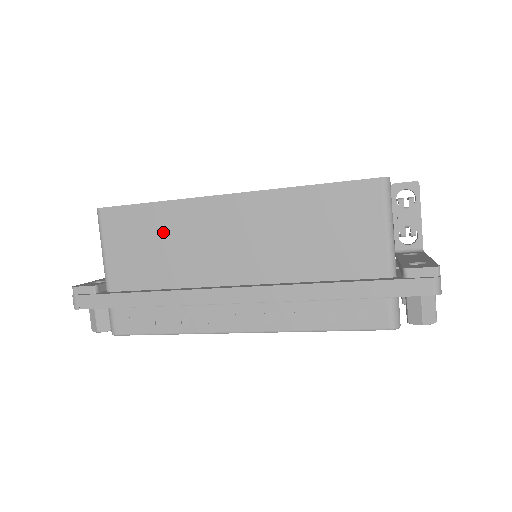
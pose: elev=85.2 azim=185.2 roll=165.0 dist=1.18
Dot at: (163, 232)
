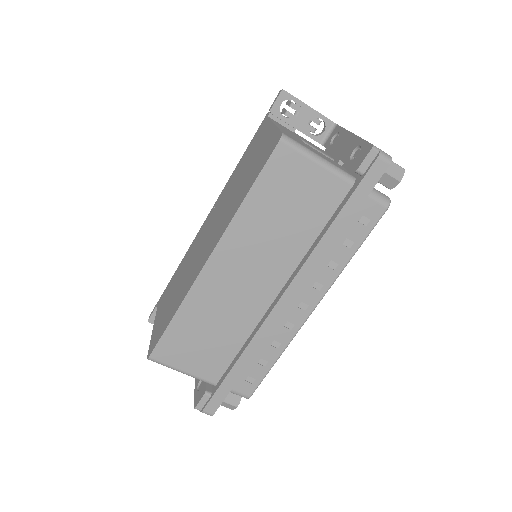
Dot at: (201, 322)
